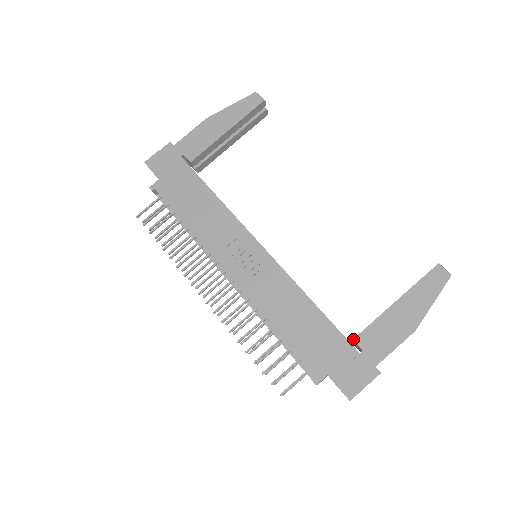
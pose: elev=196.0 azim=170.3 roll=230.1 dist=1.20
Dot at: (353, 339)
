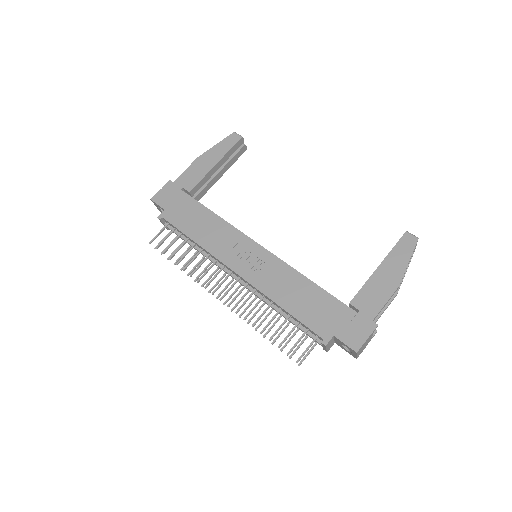
Dot at: (349, 303)
